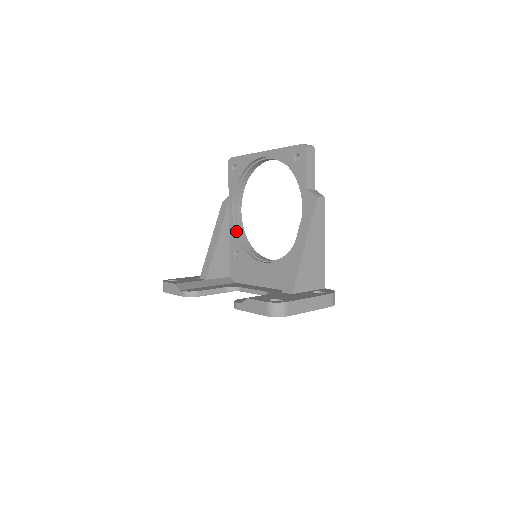
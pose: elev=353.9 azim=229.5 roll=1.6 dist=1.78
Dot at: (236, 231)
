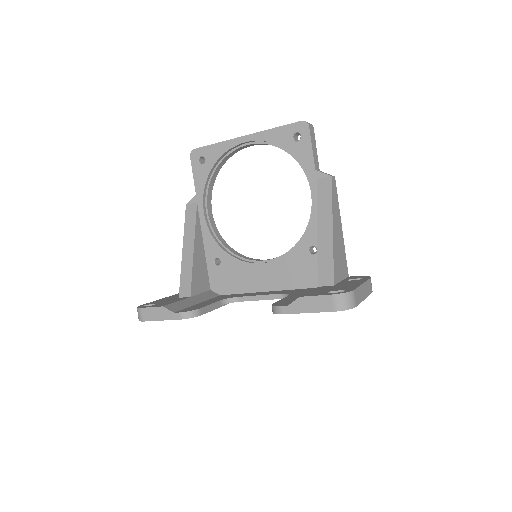
Dot at: (212, 234)
